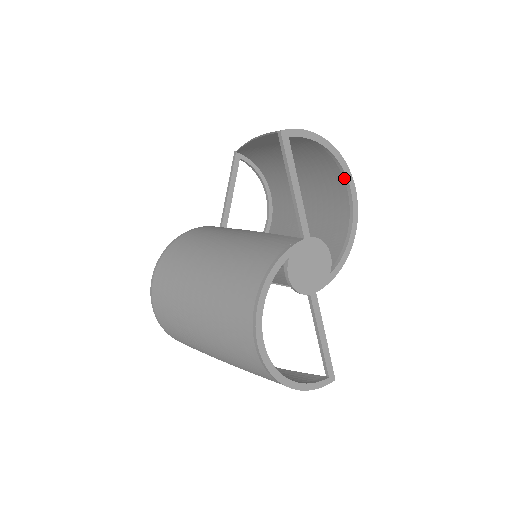
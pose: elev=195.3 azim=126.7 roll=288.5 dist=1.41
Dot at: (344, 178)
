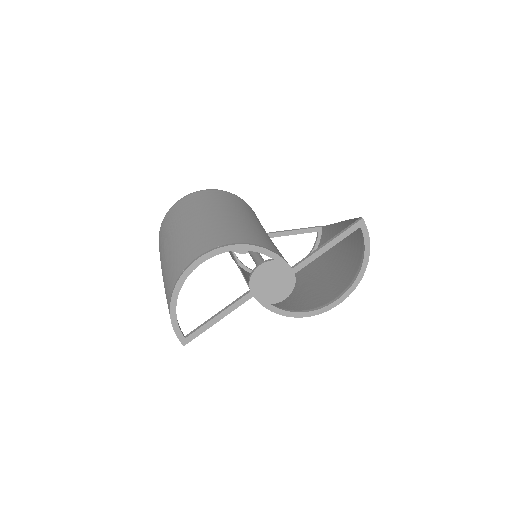
Dot at: (346, 289)
